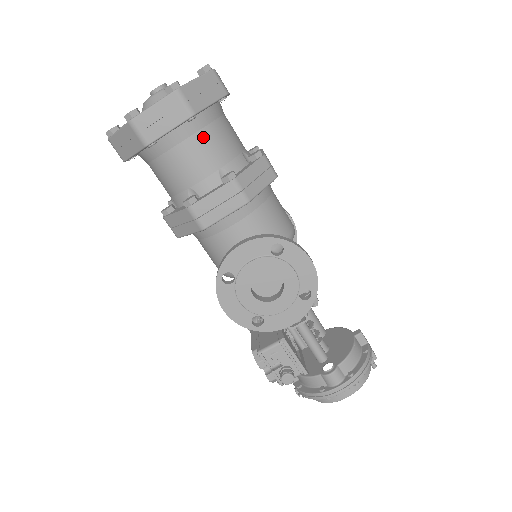
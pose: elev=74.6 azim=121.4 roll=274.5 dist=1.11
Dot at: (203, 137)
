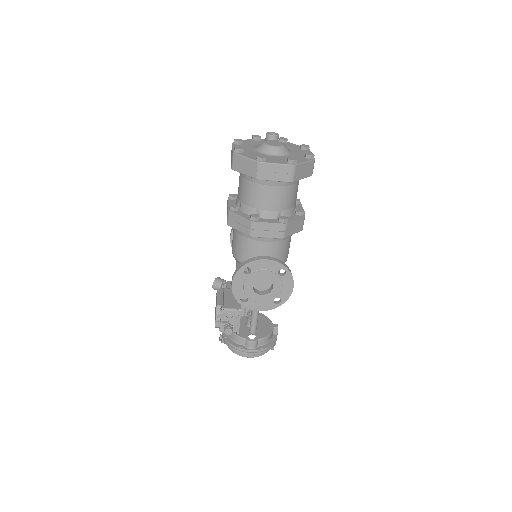
Dot at: (285, 190)
